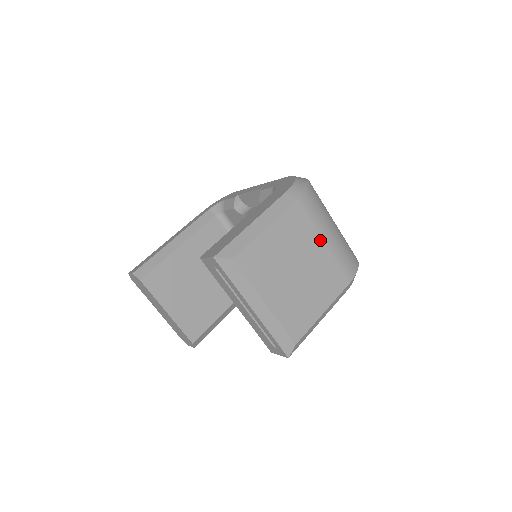
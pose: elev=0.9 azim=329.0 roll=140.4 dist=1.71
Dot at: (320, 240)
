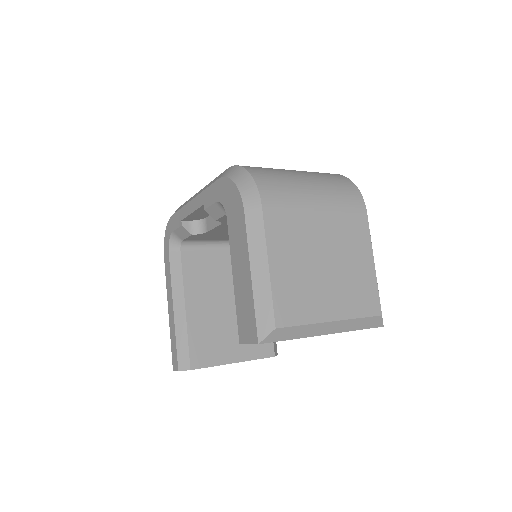
Dot at: (313, 213)
